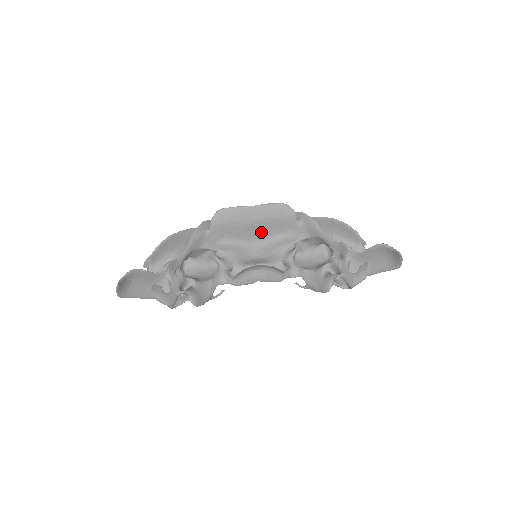
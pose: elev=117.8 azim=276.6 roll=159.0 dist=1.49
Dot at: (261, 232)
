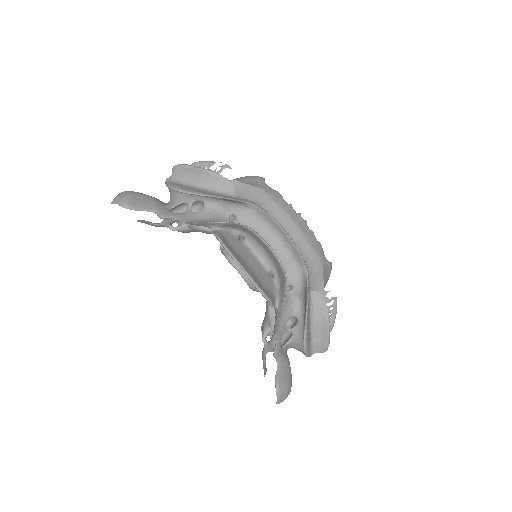
Dot at: (255, 268)
